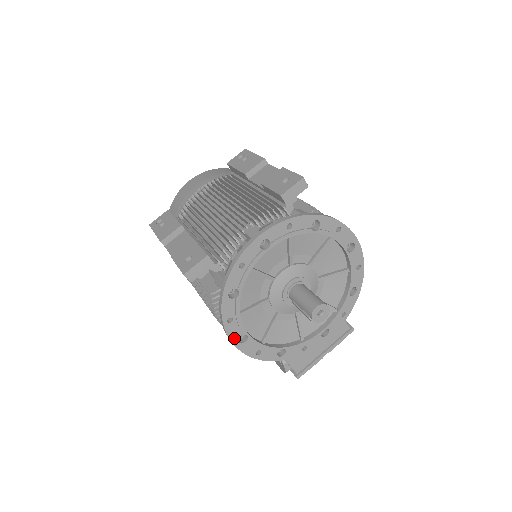
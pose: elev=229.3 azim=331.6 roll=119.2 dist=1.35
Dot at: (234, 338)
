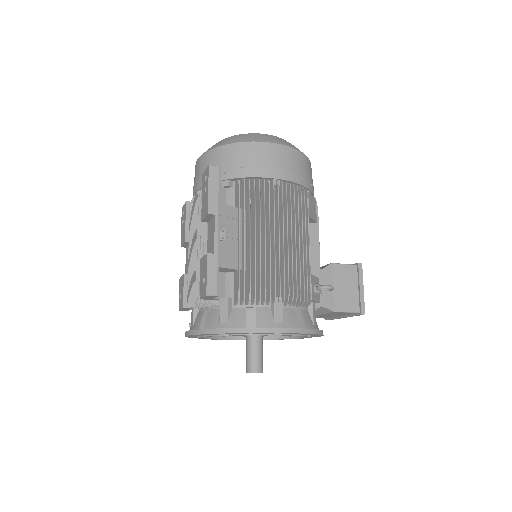
Dot at: occluded
